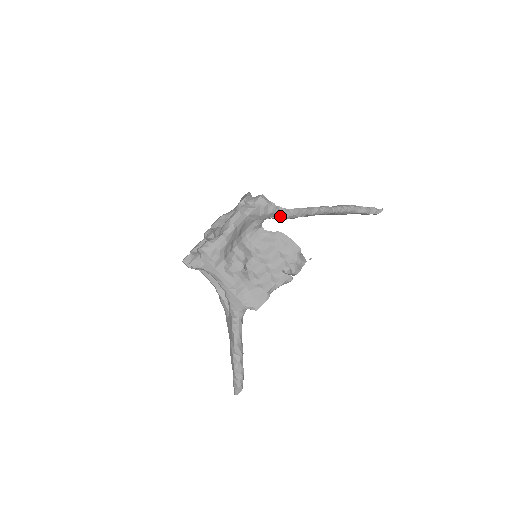
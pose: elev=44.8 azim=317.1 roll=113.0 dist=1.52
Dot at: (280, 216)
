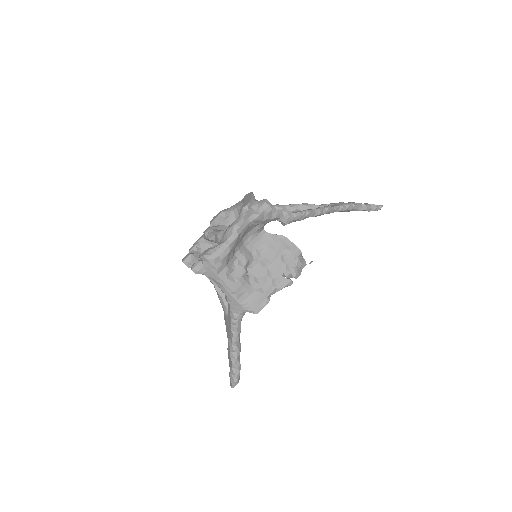
Dot at: (283, 221)
